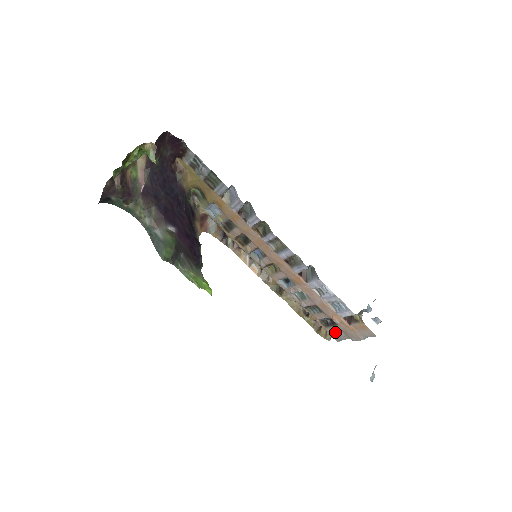
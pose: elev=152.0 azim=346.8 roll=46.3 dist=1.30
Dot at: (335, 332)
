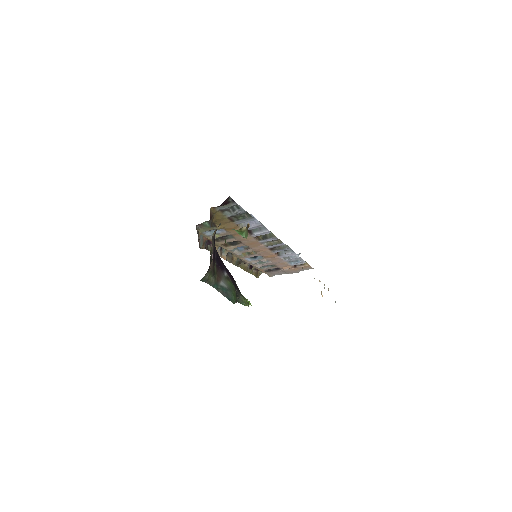
Dot at: (274, 273)
